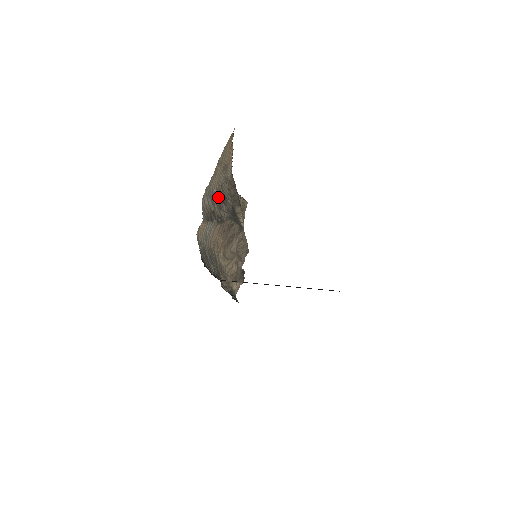
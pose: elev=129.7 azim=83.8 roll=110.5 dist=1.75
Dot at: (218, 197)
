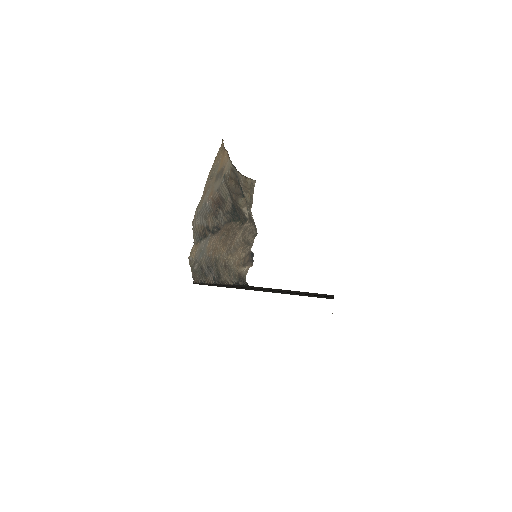
Dot at: (213, 206)
